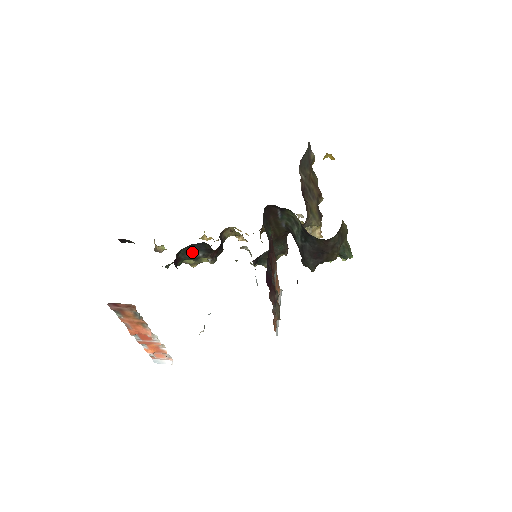
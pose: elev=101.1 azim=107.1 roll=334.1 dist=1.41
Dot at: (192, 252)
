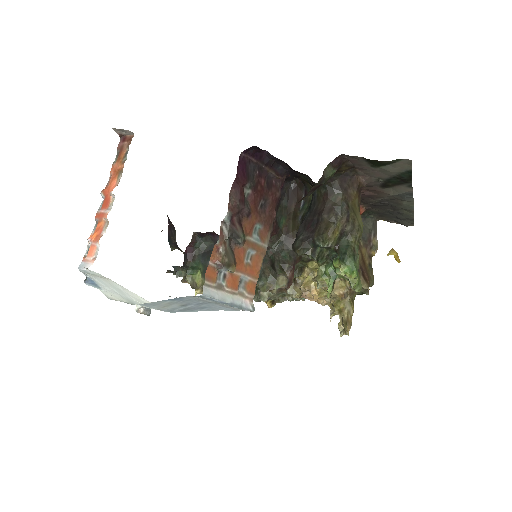
Dot at: (208, 255)
